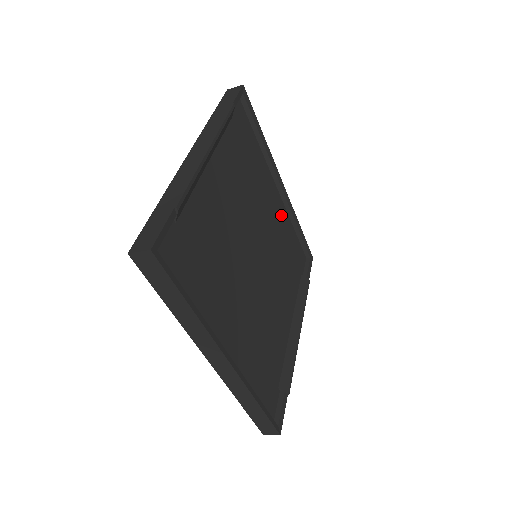
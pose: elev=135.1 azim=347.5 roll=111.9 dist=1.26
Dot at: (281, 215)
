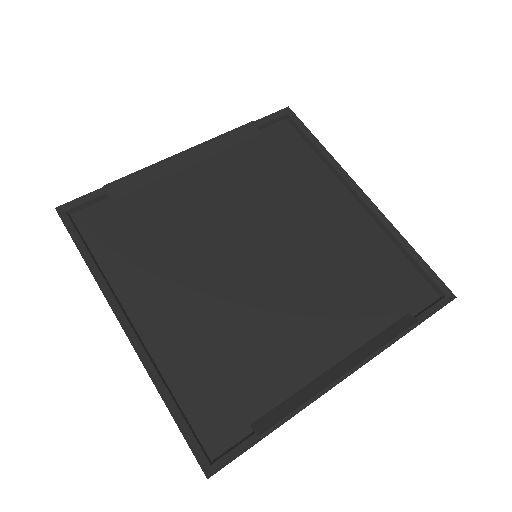
Dot at: (358, 229)
